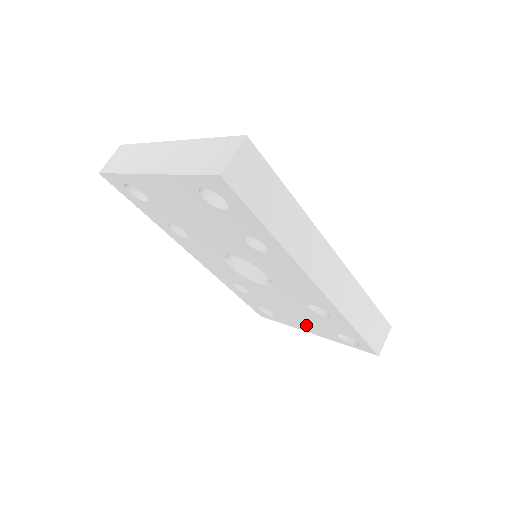
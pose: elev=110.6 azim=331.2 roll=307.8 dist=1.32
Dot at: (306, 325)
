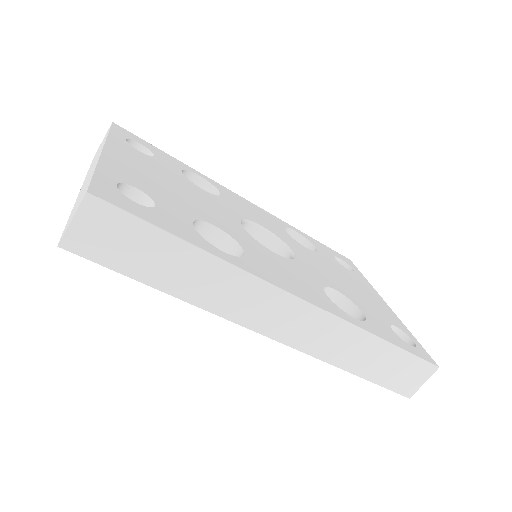
Dot at: occluded
